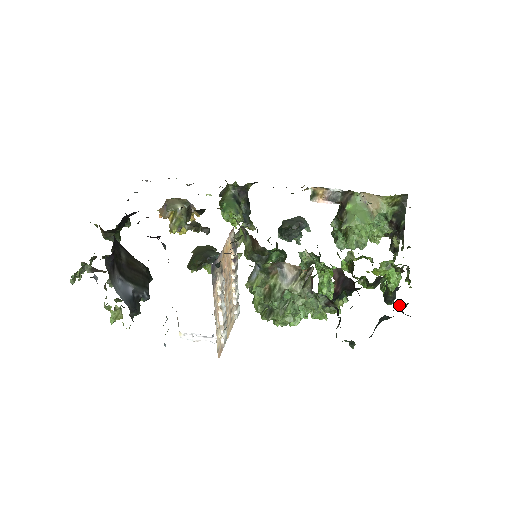
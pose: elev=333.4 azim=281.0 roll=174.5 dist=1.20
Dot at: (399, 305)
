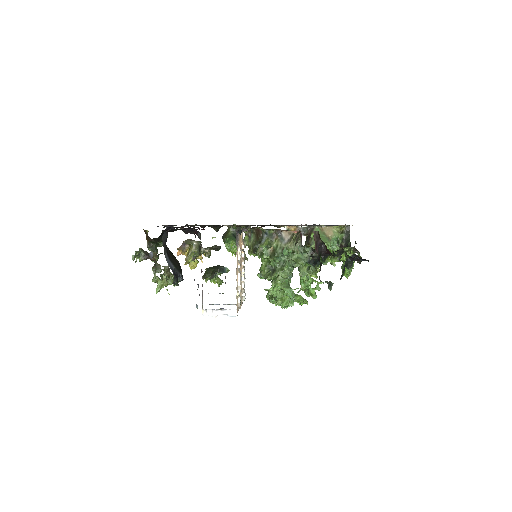
Dot at: occluded
